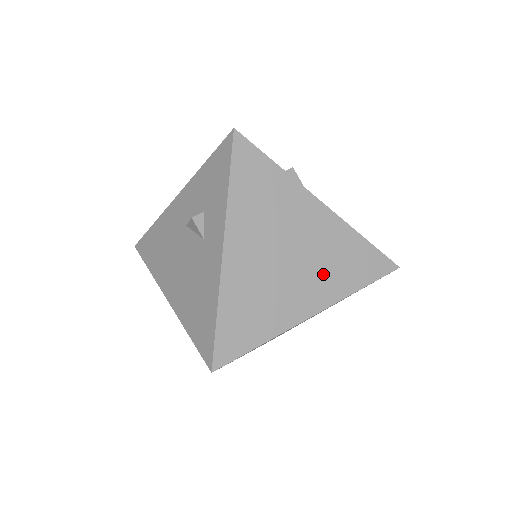
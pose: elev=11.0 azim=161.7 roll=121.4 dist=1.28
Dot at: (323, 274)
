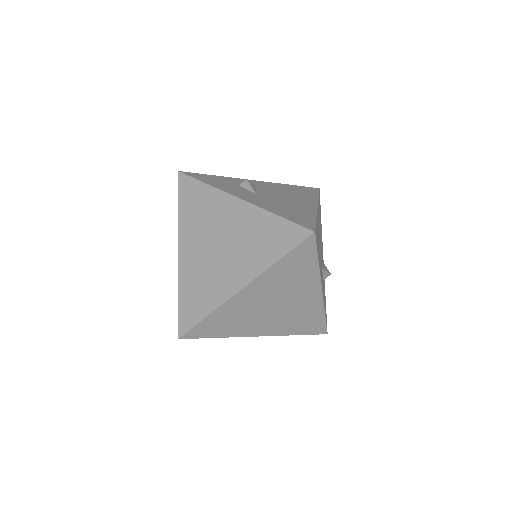
Dot at: (246, 254)
